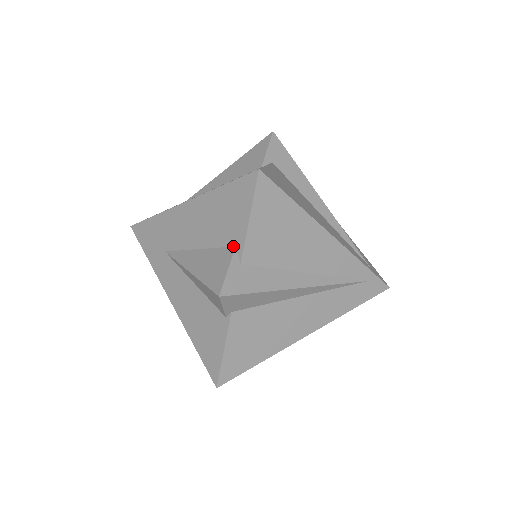
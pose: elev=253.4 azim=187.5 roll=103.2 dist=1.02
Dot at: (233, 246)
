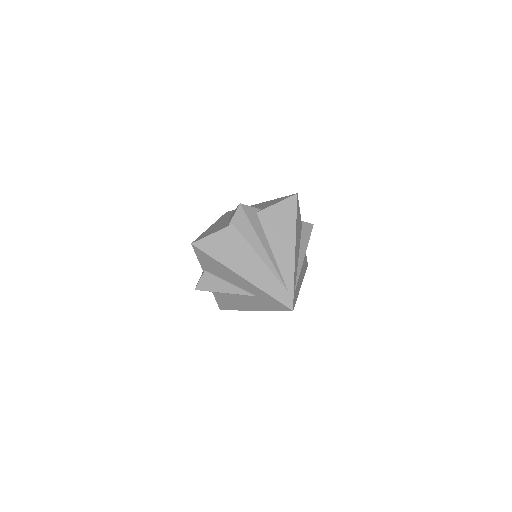
Dot at: (261, 209)
